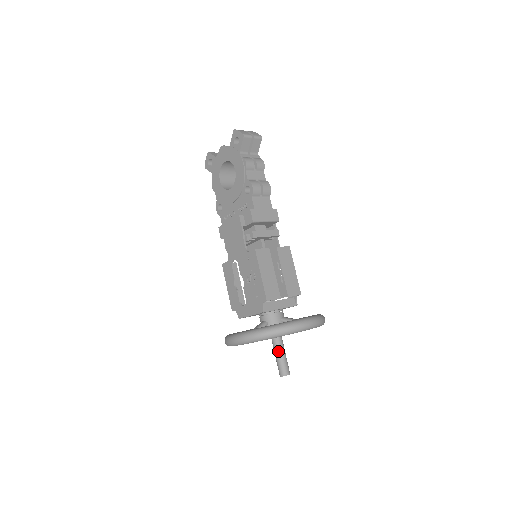
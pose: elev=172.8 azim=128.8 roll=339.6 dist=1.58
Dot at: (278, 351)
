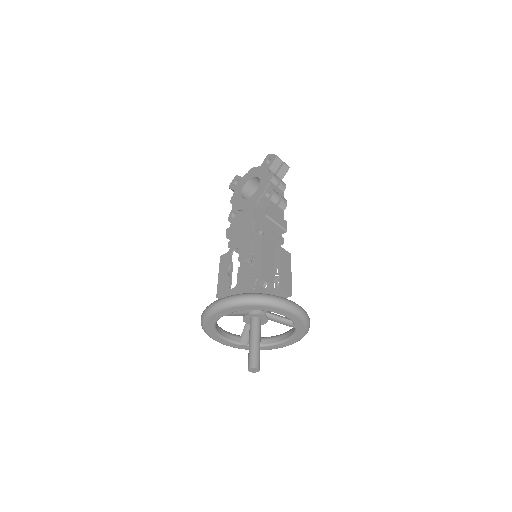
Dot at: (254, 342)
